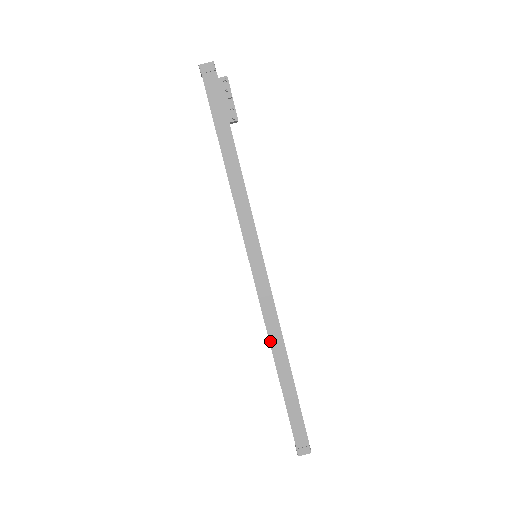
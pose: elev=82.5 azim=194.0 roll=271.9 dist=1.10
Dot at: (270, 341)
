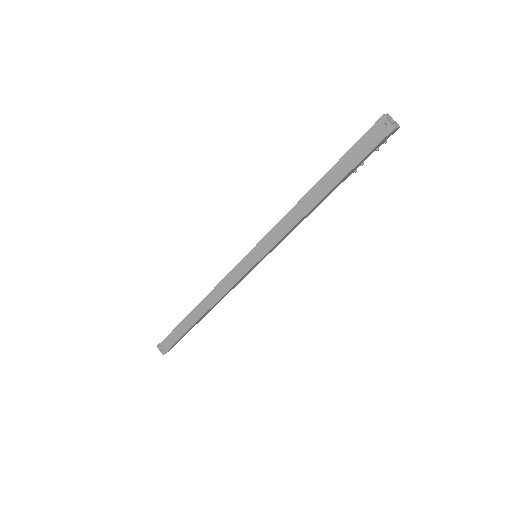
Dot at: (213, 306)
